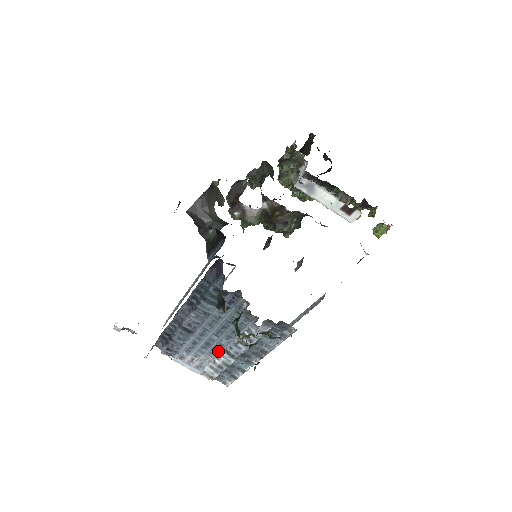
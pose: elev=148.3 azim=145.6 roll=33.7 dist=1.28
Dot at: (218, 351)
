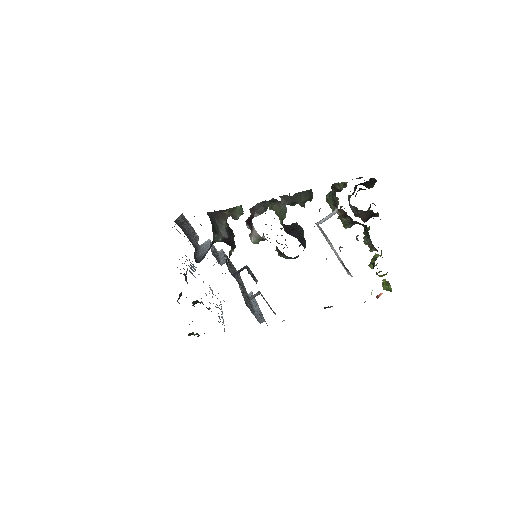
Dot at: occluded
